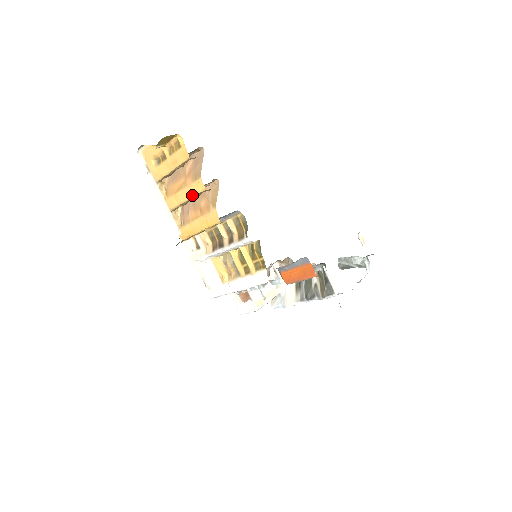
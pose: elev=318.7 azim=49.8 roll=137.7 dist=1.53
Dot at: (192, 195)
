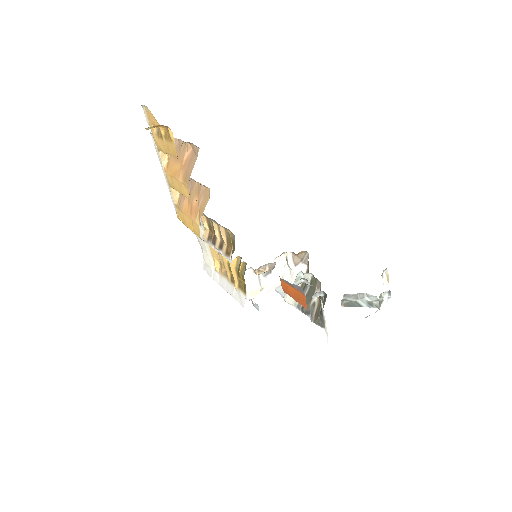
Dot at: (181, 193)
